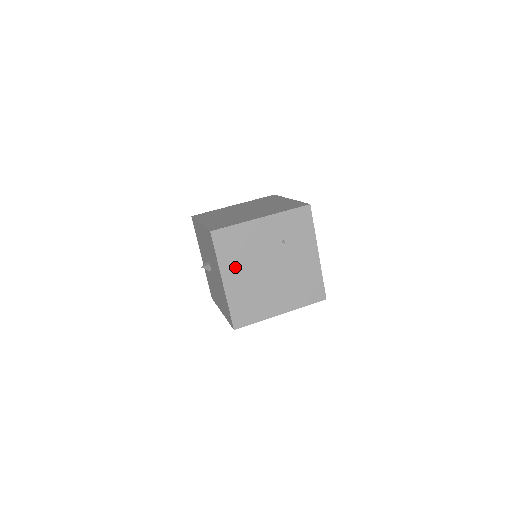
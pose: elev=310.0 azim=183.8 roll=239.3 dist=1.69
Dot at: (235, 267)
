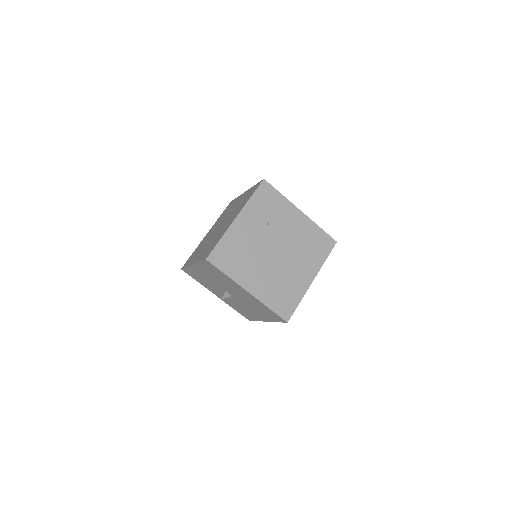
Dot at: (247, 272)
